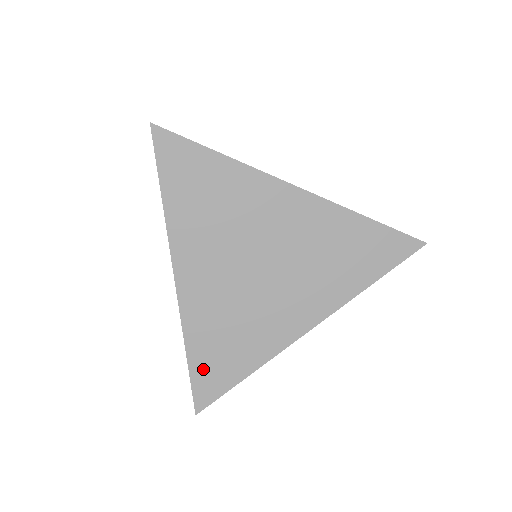
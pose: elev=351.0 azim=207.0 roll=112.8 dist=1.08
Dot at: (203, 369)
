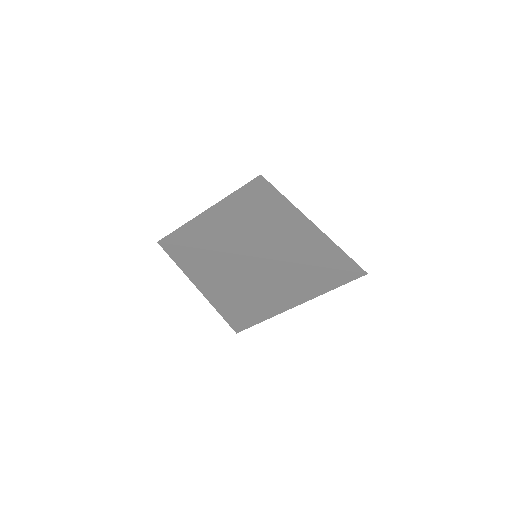
Dot at: (234, 321)
